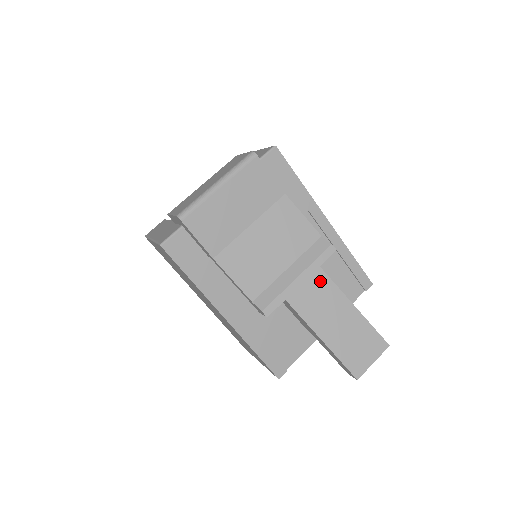
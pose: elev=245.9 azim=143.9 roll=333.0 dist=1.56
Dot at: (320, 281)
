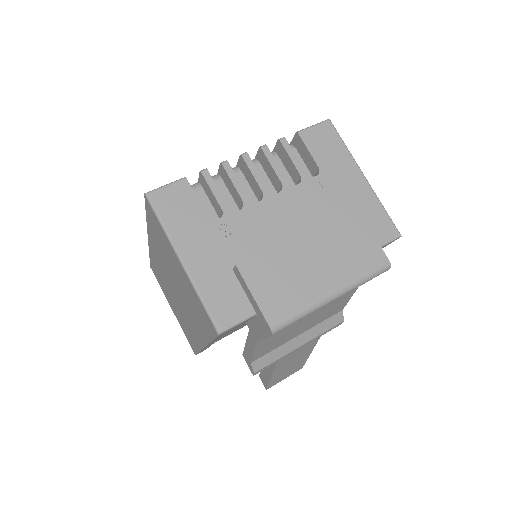
Dot at: (310, 345)
